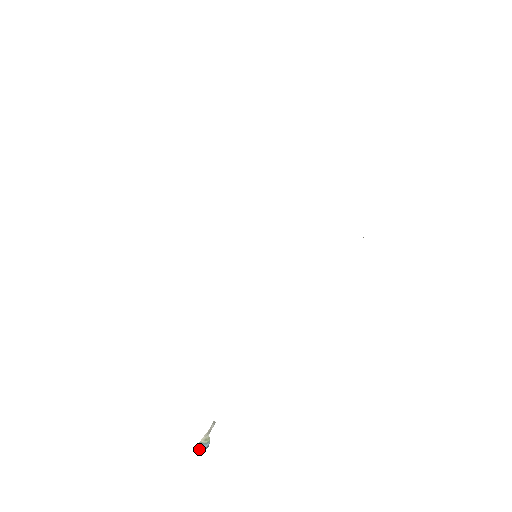
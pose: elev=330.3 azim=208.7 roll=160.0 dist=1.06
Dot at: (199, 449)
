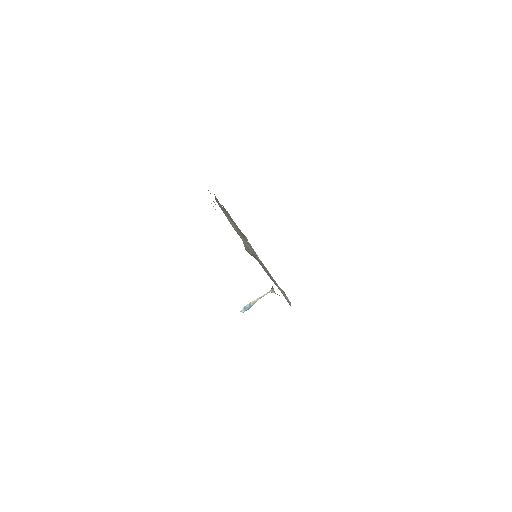
Dot at: (244, 308)
